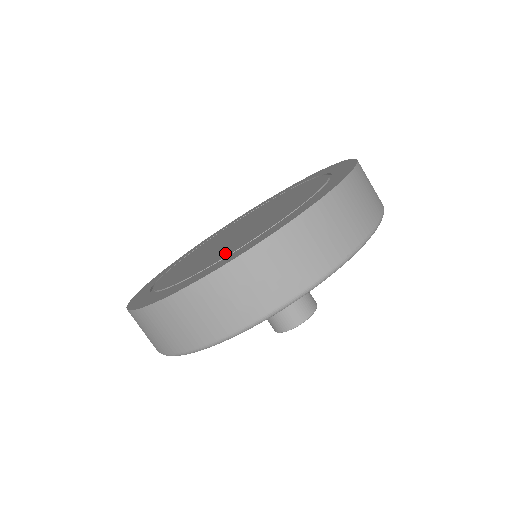
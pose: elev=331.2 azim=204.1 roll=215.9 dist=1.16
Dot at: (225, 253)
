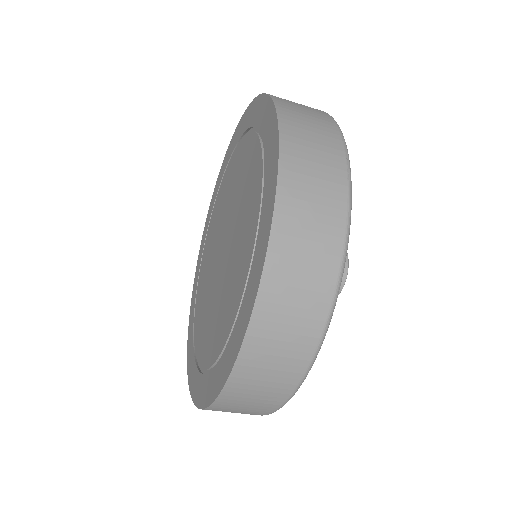
Dot at: (239, 280)
